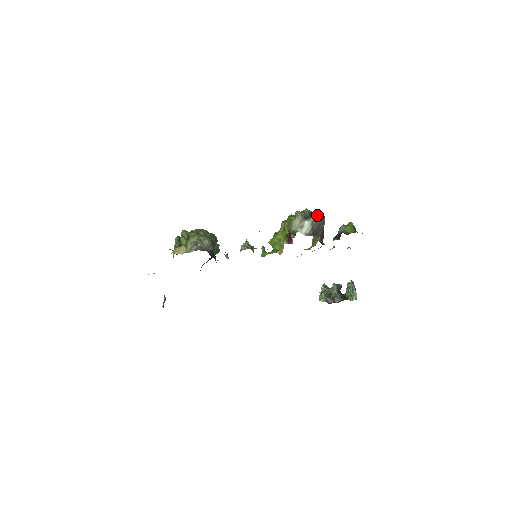
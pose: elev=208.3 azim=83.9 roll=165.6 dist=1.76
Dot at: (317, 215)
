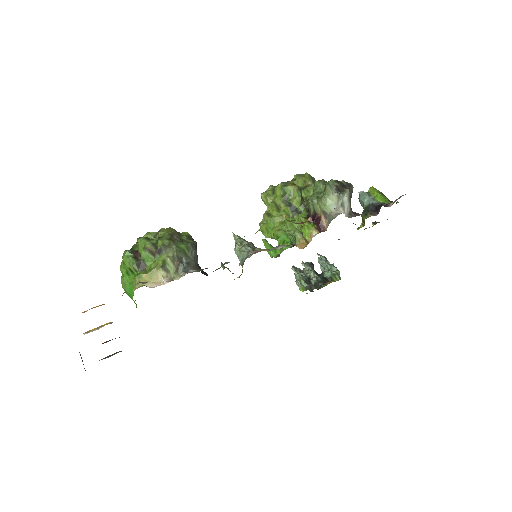
Dot at: (347, 184)
